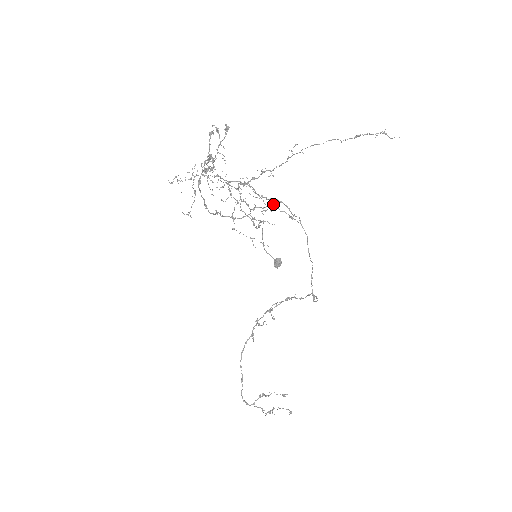
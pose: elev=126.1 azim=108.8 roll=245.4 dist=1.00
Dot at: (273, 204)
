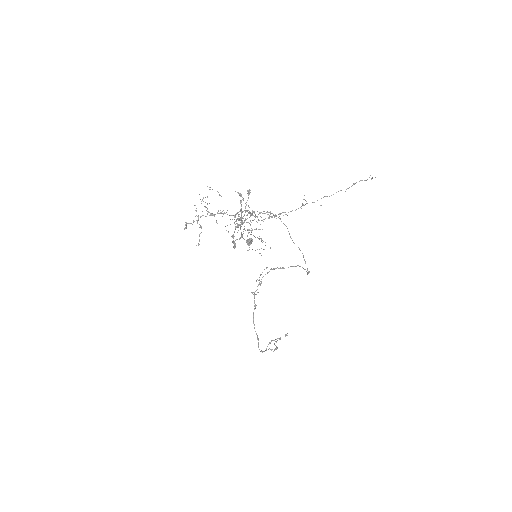
Dot at: occluded
